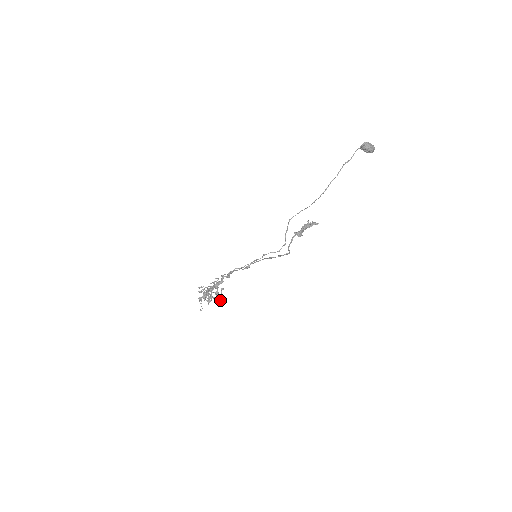
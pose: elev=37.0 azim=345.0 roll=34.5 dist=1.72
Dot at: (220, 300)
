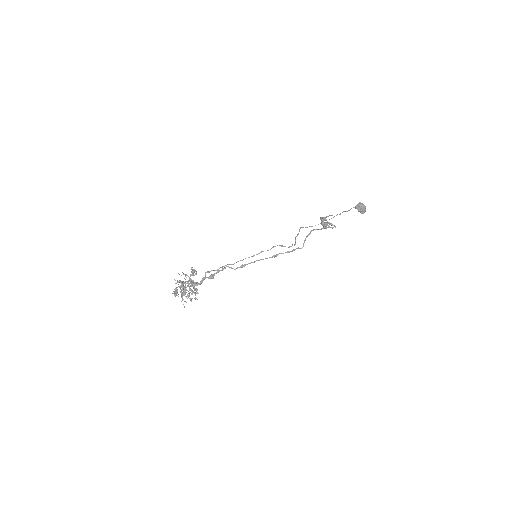
Dot at: (196, 298)
